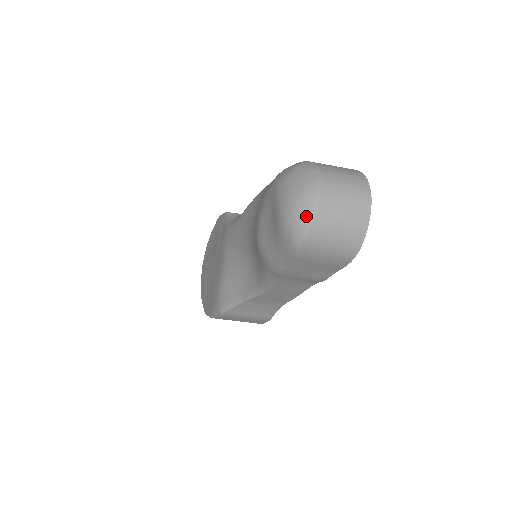
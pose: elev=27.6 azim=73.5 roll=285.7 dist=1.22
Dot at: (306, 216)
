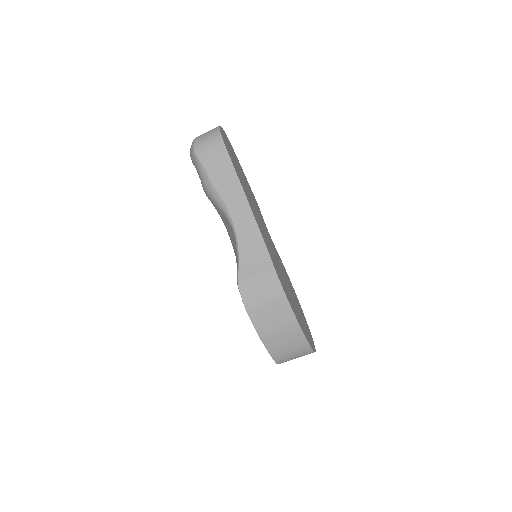
Dot at: (192, 142)
